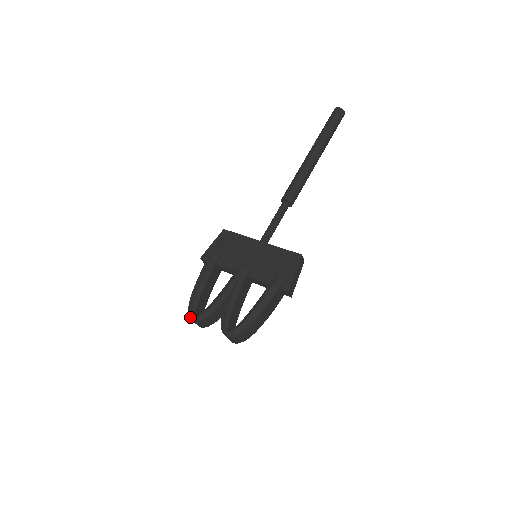
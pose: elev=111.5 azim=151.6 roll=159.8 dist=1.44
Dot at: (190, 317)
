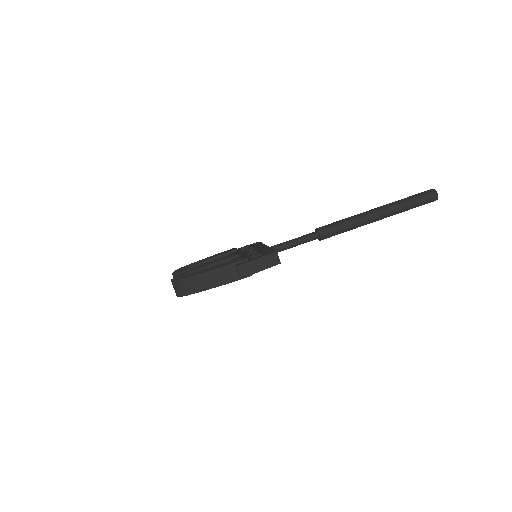
Dot at: occluded
